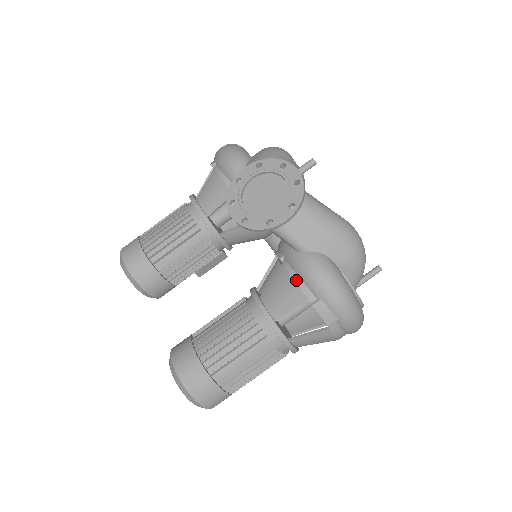
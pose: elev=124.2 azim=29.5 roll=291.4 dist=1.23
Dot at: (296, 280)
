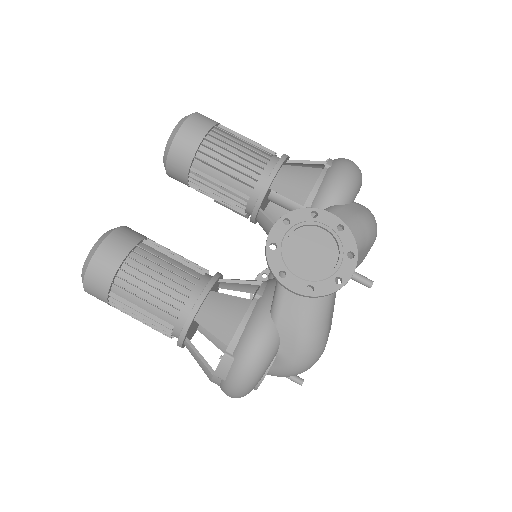
Dot at: (241, 324)
